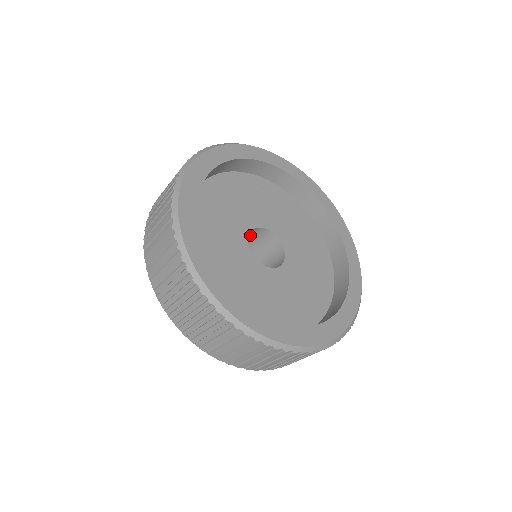
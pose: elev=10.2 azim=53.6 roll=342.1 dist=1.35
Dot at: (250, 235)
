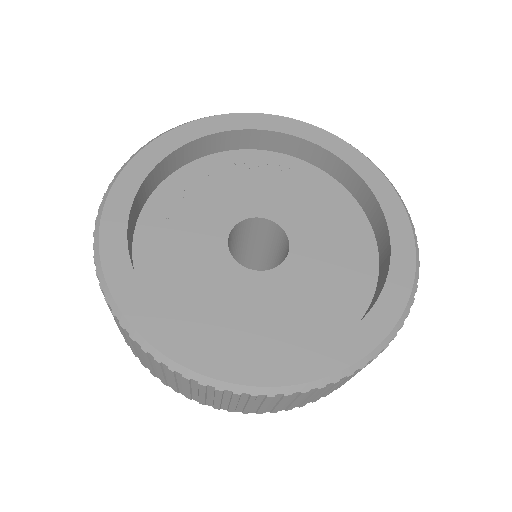
Dot at: (252, 229)
